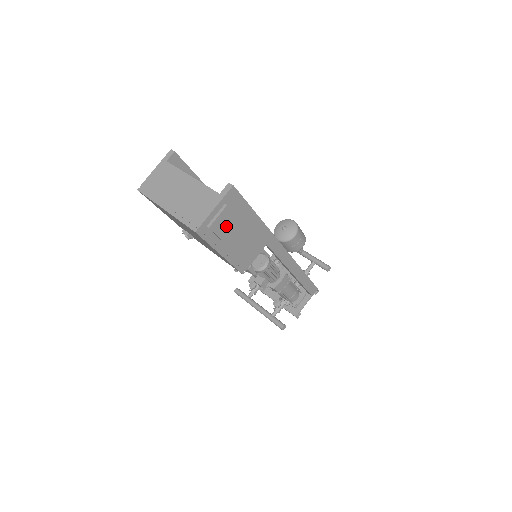
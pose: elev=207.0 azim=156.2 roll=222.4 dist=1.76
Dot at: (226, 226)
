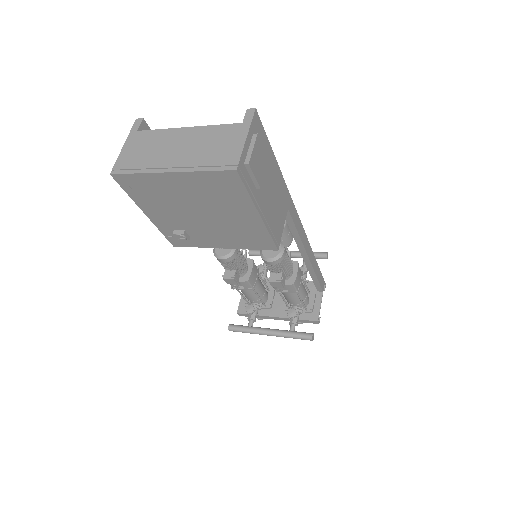
Dot at: (260, 167)
